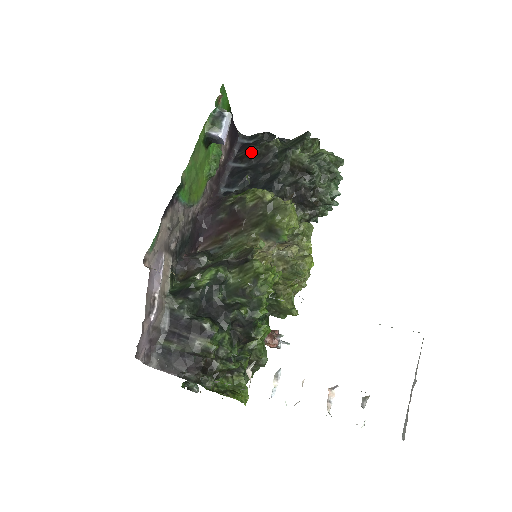
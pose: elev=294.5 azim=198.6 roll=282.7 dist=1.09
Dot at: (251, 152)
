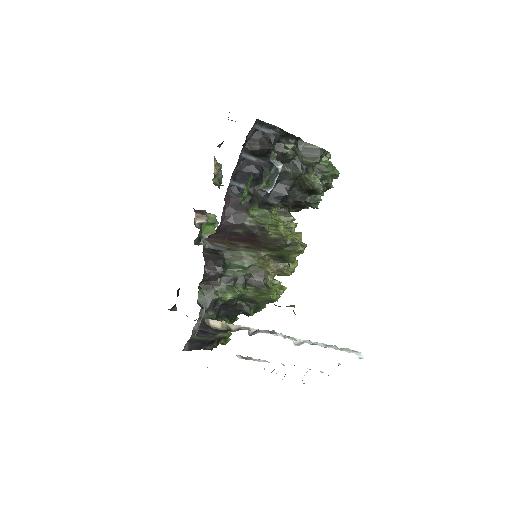
Dot at: (267, 152)
